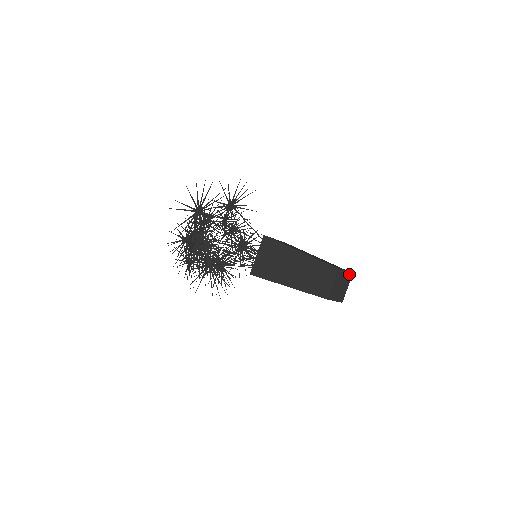
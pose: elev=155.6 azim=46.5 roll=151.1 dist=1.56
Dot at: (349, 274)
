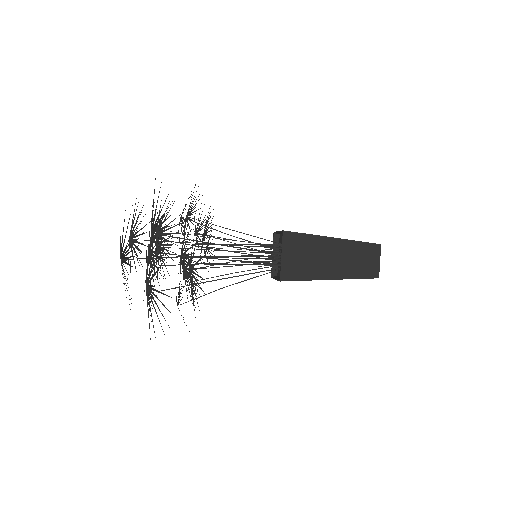
Dot at: occluded
